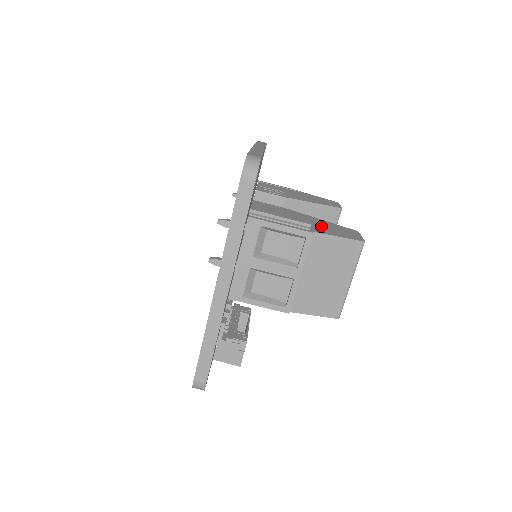
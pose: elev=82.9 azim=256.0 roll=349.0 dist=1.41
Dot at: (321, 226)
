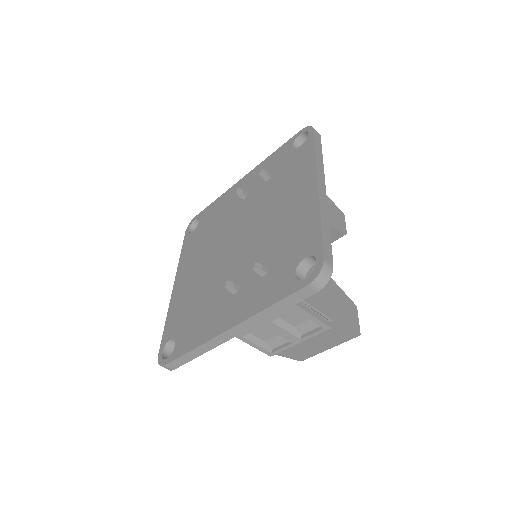
Dot at: (335, 304)
